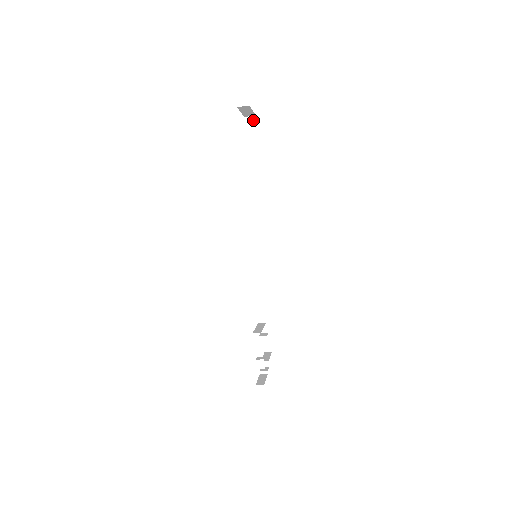
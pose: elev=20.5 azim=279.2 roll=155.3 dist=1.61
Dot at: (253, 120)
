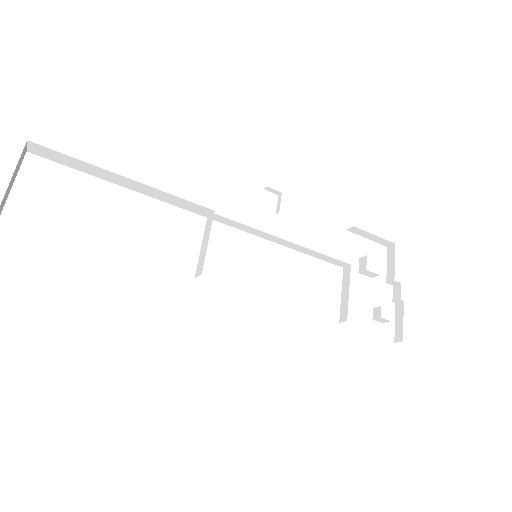
Dot at: (35, 146)
